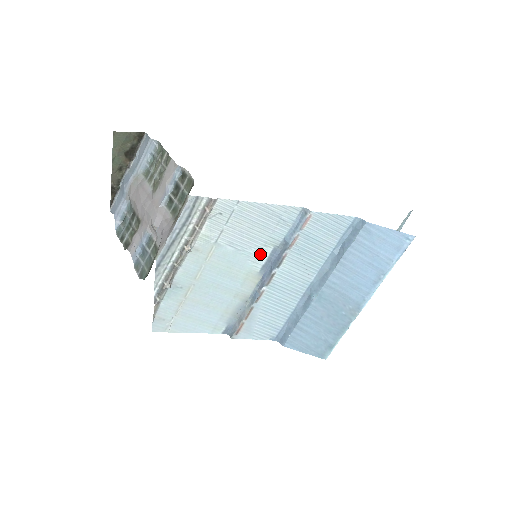
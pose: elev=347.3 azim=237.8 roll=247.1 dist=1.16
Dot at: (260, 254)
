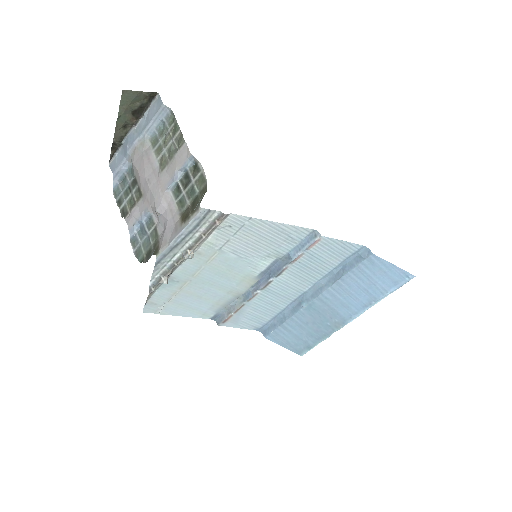
Dot at: (261, 262)
